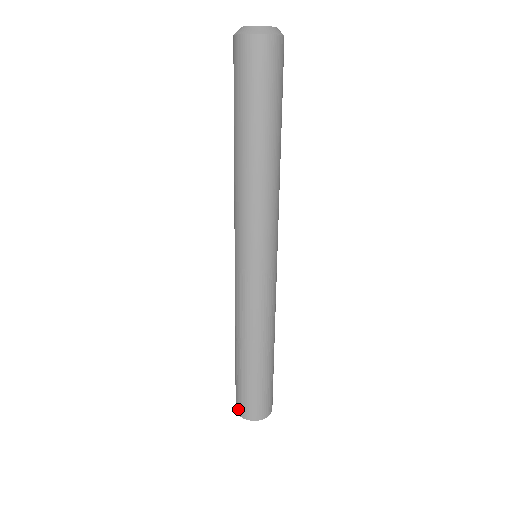
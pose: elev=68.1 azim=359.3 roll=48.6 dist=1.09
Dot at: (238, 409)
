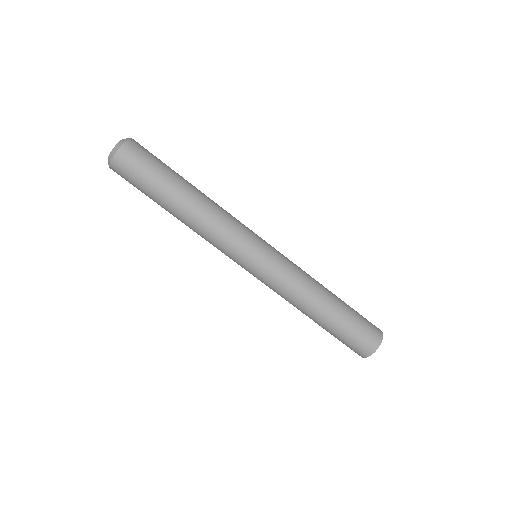
Dot at: (358, 354)
